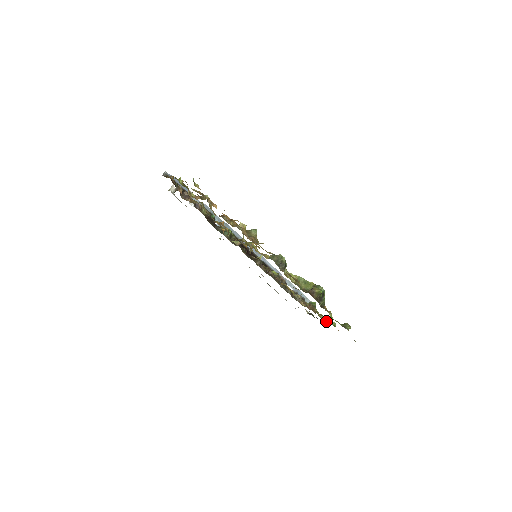
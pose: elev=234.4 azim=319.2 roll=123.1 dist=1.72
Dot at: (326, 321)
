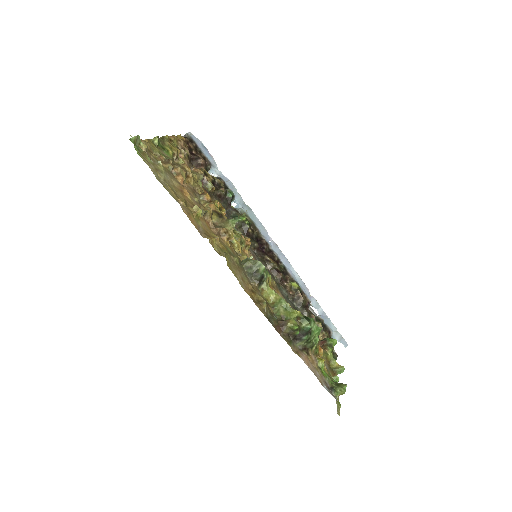
Dot at: (335, 370)
